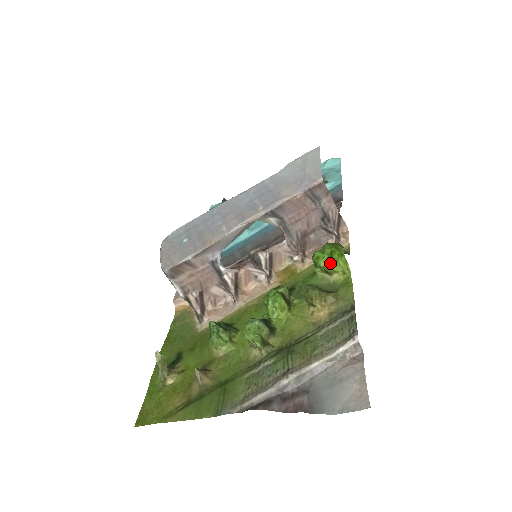
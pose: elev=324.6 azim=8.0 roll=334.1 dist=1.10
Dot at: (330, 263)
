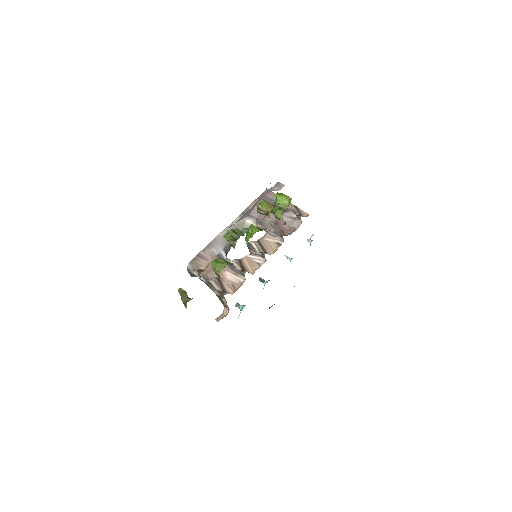
Dot at: (277, 201)
